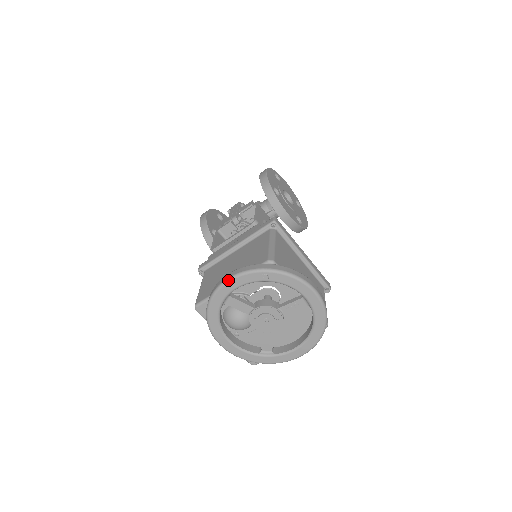
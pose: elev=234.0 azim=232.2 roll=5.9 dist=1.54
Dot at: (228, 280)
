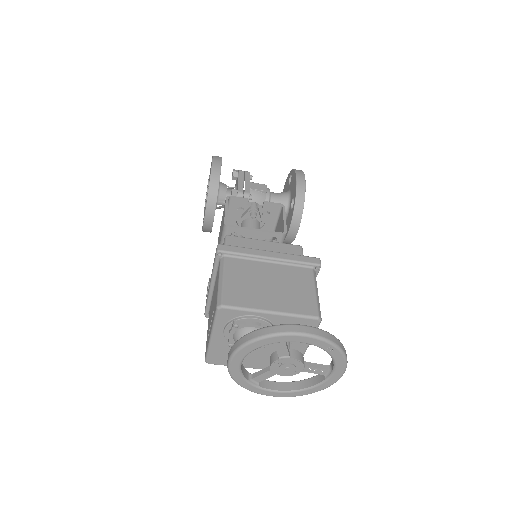
Dot at: (303, 335)
